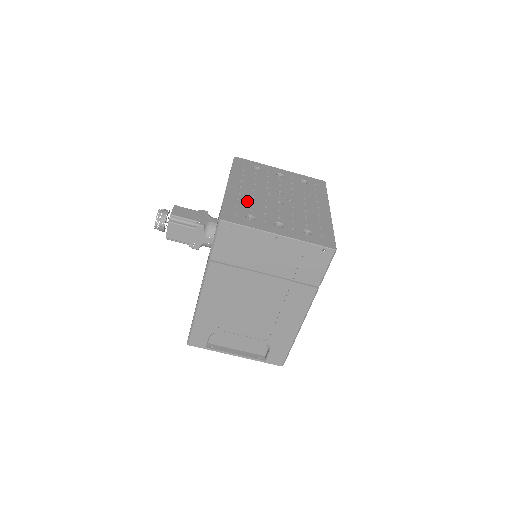
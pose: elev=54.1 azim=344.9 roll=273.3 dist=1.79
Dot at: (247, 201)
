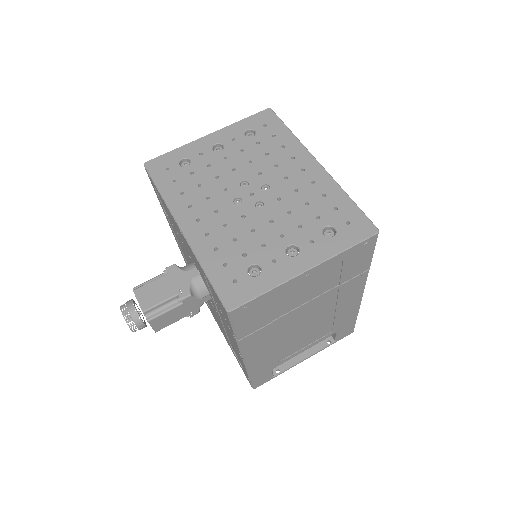
Dot at: (226, 241)
